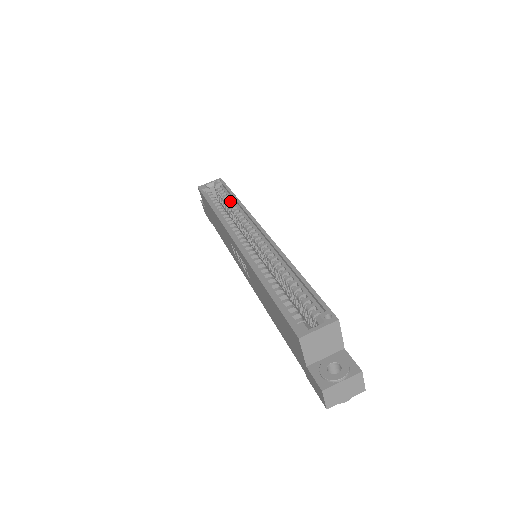
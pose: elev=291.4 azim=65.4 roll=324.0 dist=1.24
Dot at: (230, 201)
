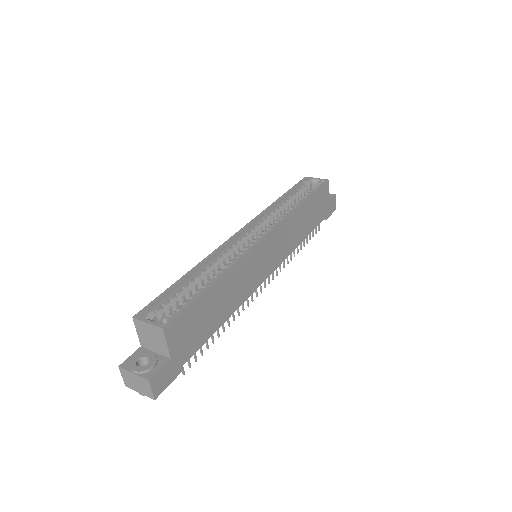
Dot at: (299, 202)
